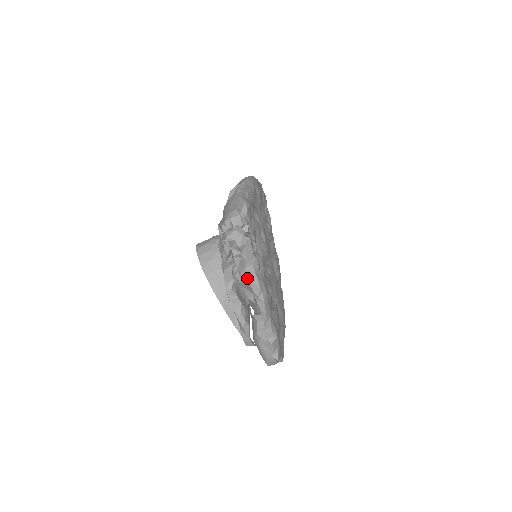
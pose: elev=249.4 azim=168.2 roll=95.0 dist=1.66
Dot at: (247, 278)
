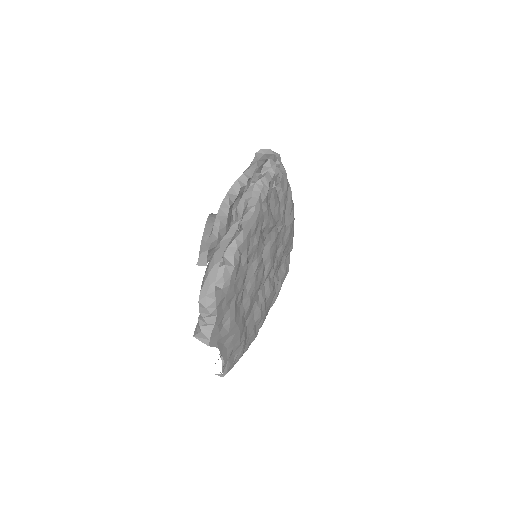
Dot at: (251, 193)
